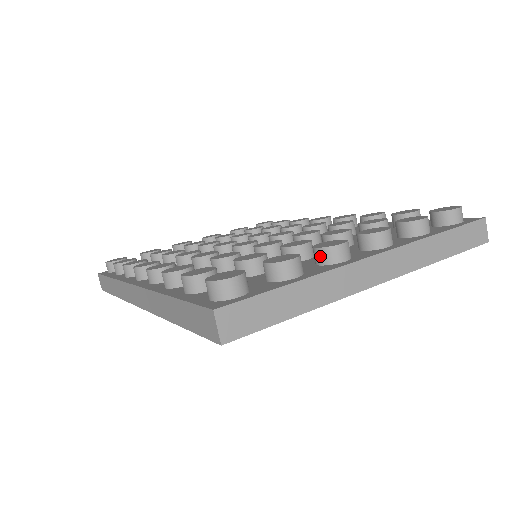
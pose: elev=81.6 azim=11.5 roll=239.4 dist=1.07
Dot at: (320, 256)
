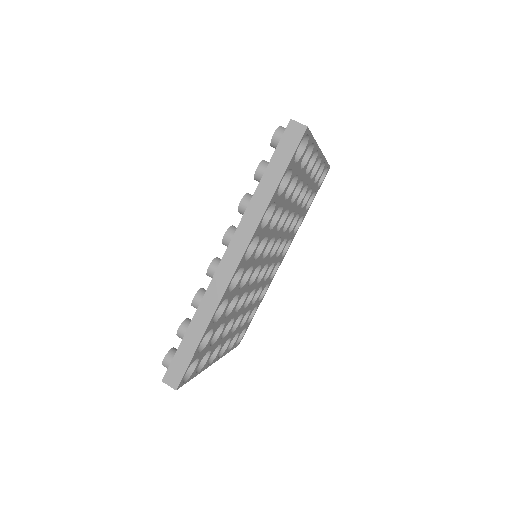
Dot at: occluded
